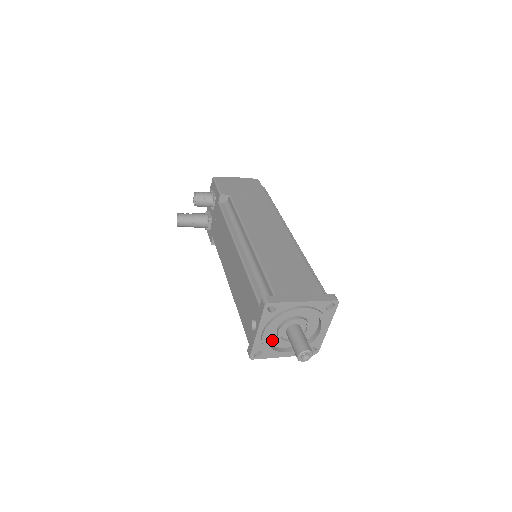
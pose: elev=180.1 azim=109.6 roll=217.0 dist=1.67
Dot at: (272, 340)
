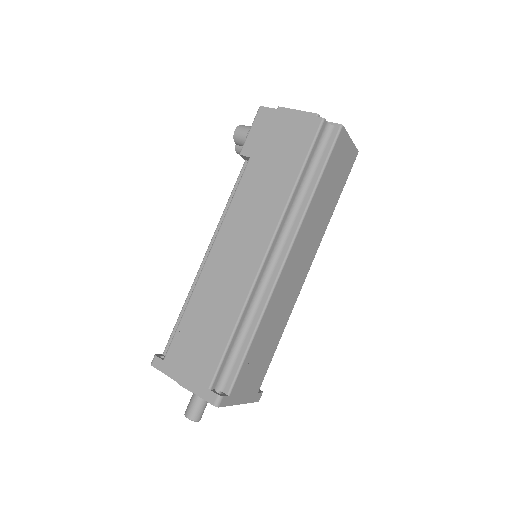
Dot at: occluded
